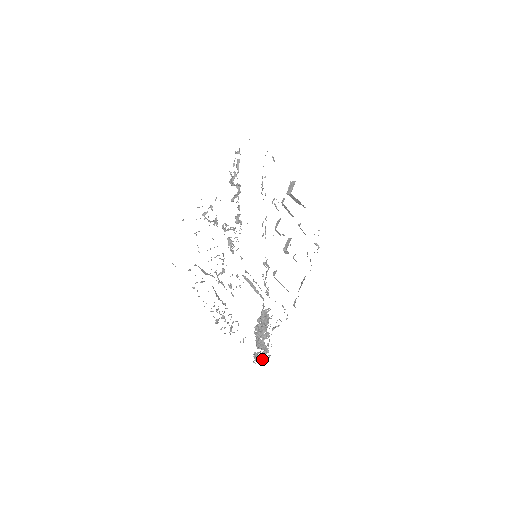
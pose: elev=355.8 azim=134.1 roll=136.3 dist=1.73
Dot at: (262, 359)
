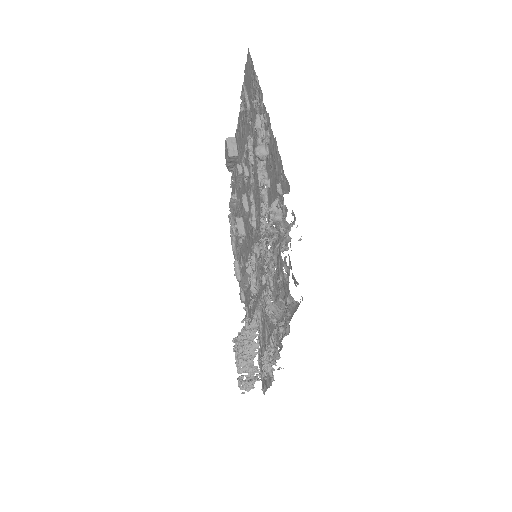
Dot at: occluded
